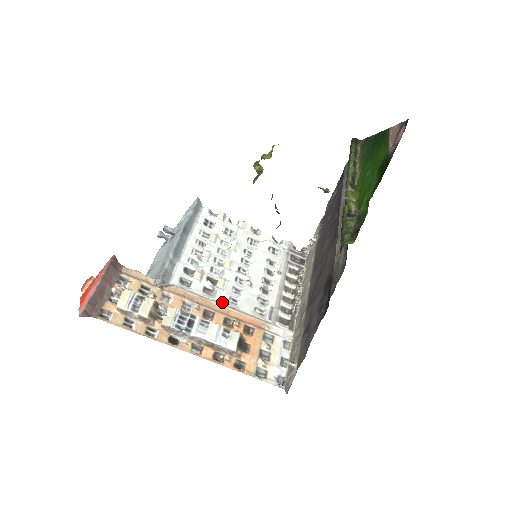
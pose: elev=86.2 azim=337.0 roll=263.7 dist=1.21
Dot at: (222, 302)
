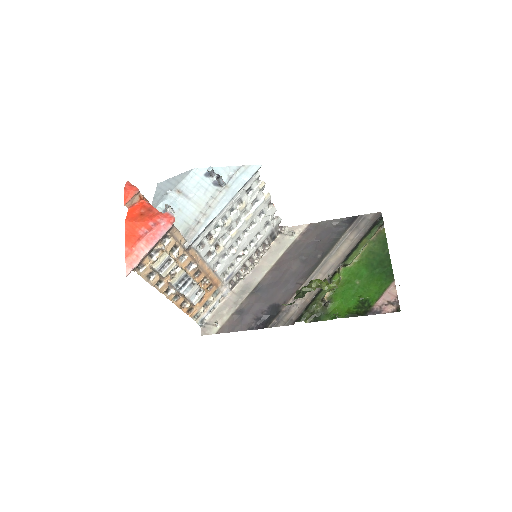
Dot at: (211, 266)
